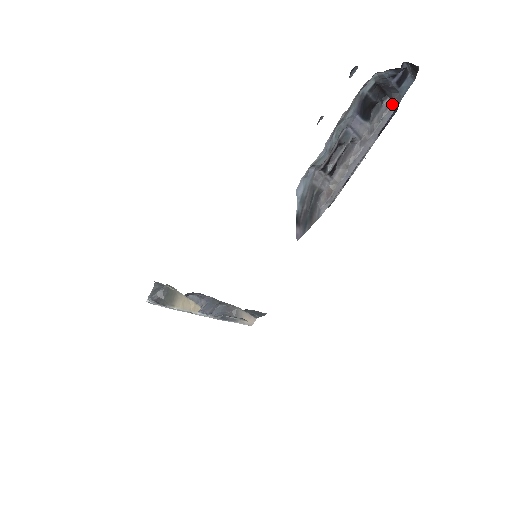
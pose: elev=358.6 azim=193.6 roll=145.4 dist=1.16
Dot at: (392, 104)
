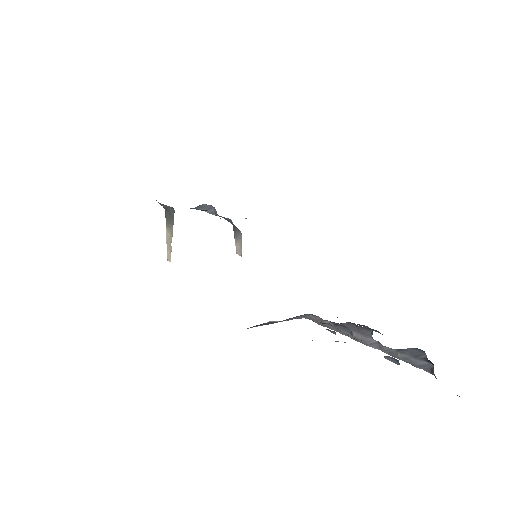
Dot at: (428, 371)
